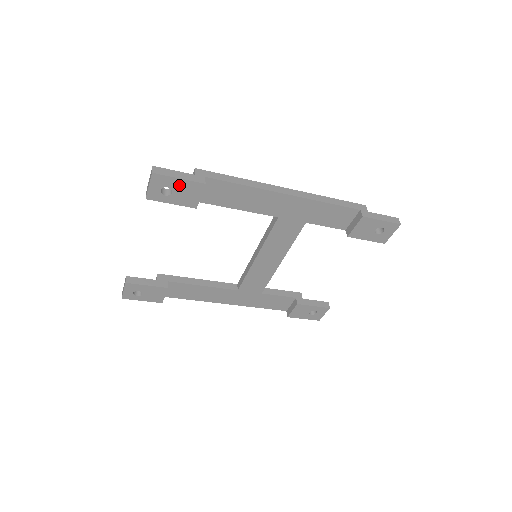
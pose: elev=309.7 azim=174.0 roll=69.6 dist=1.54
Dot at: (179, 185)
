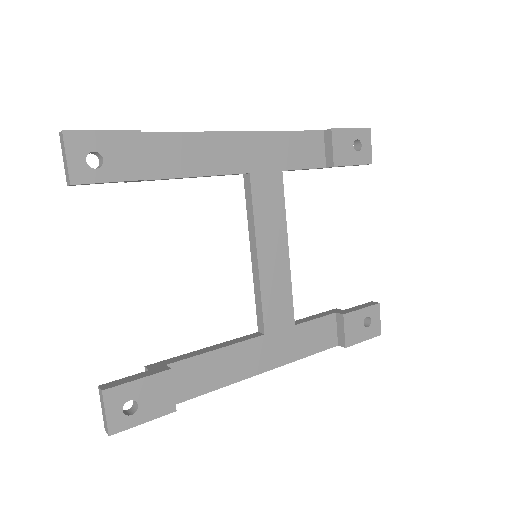
Dot at: (107, 143)
